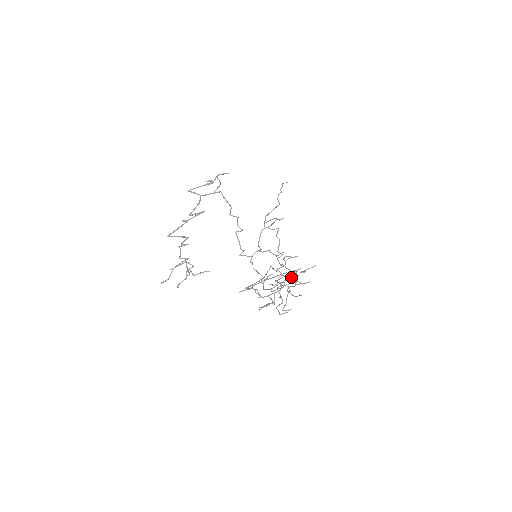
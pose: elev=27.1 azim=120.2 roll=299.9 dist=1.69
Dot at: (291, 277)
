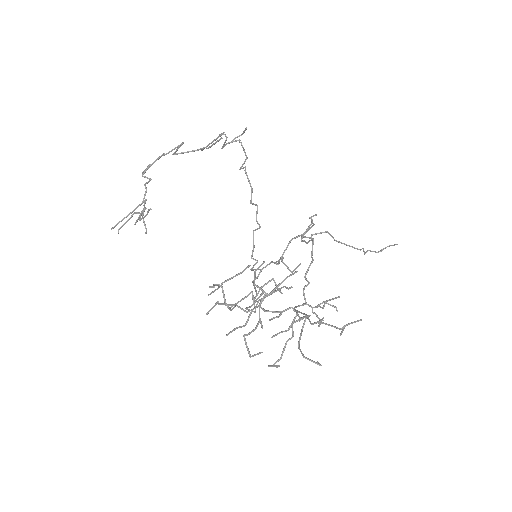
Dot at: occluded
